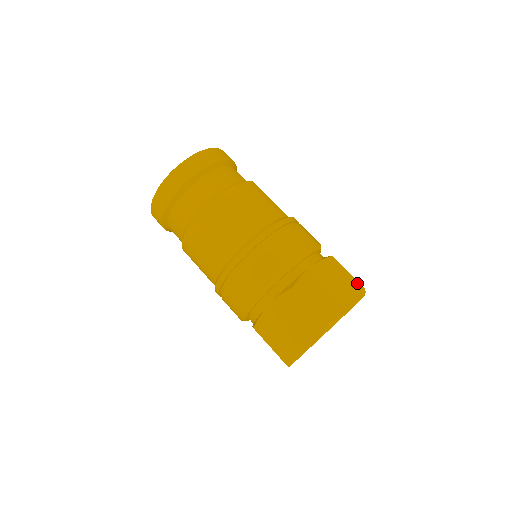
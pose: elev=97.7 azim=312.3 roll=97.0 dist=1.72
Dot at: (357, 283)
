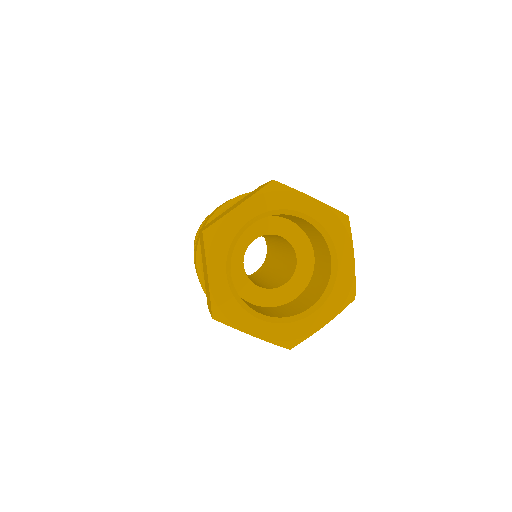
Dot at: occluded
